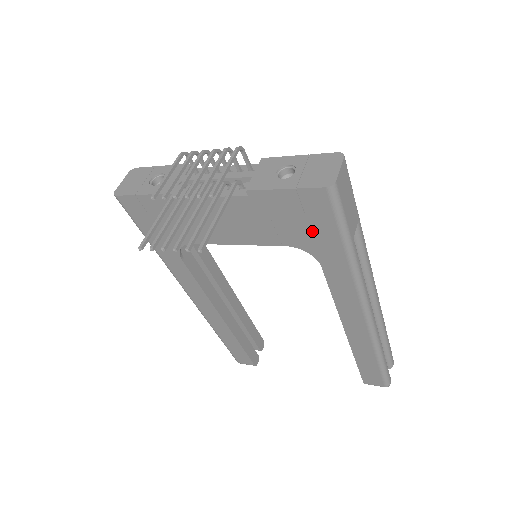
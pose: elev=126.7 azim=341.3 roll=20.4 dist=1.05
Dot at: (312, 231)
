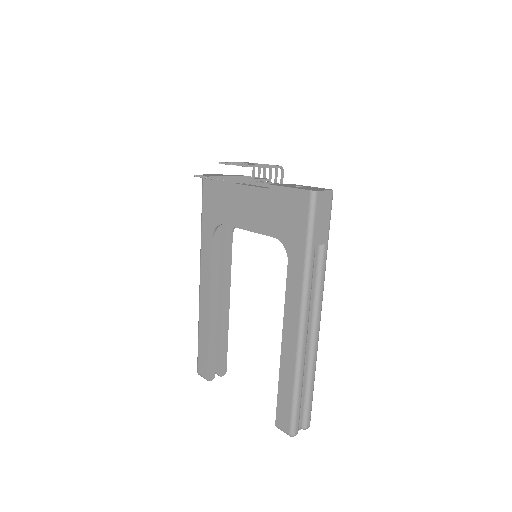
Dot at: (292, 226)
